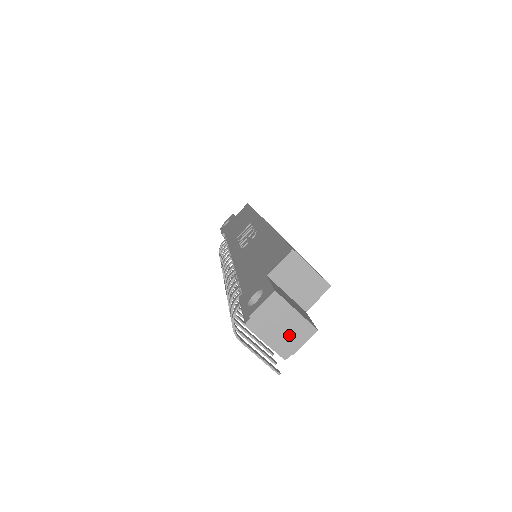
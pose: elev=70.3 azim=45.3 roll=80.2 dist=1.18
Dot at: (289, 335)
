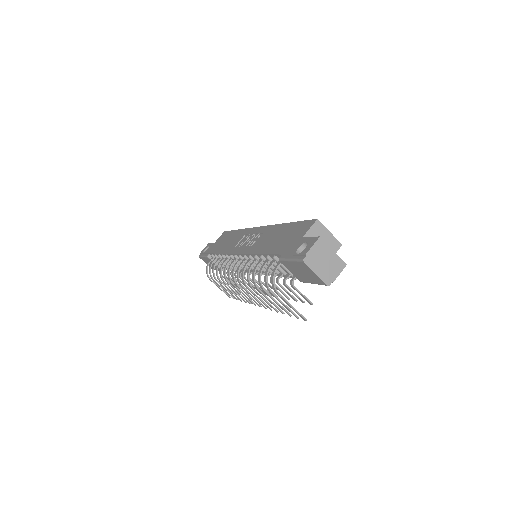
Dot at: (330, 268)
